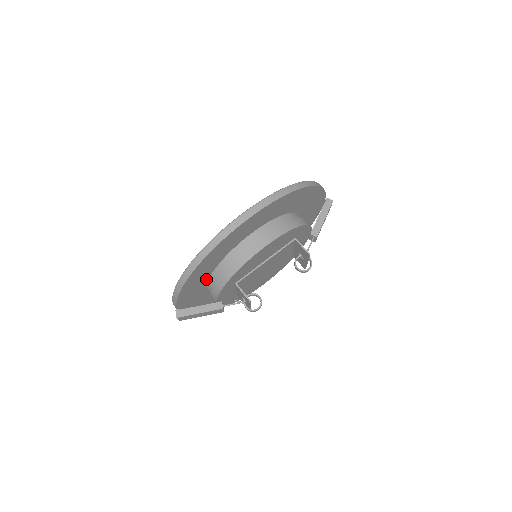
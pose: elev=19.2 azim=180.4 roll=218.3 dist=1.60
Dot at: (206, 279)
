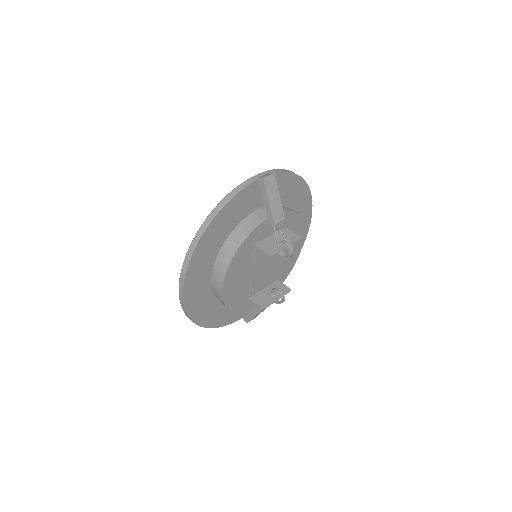
Dot at: occluded
